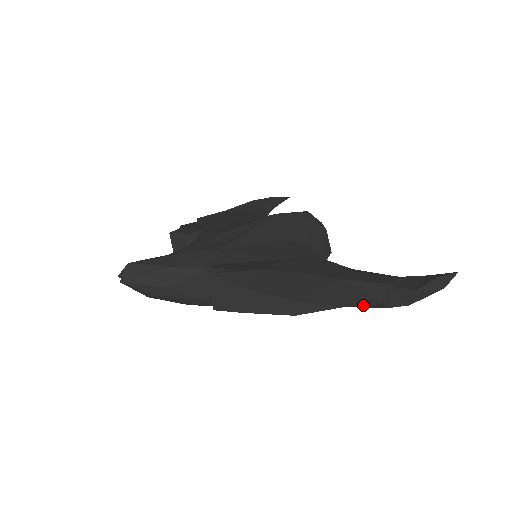
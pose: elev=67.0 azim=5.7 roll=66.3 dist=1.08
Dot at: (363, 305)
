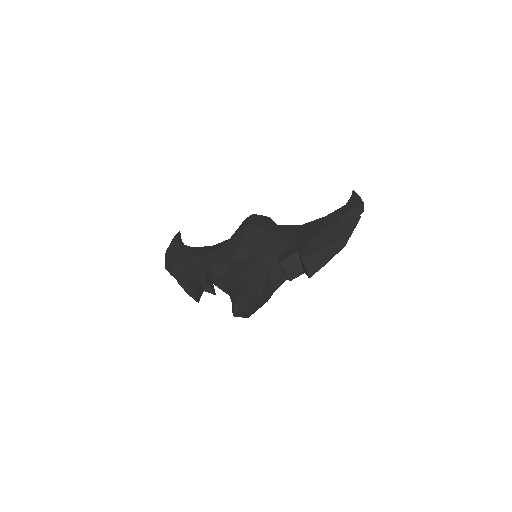
Dot at: occluded
